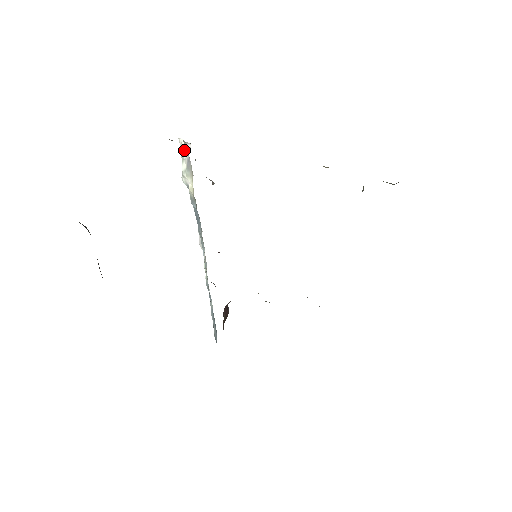
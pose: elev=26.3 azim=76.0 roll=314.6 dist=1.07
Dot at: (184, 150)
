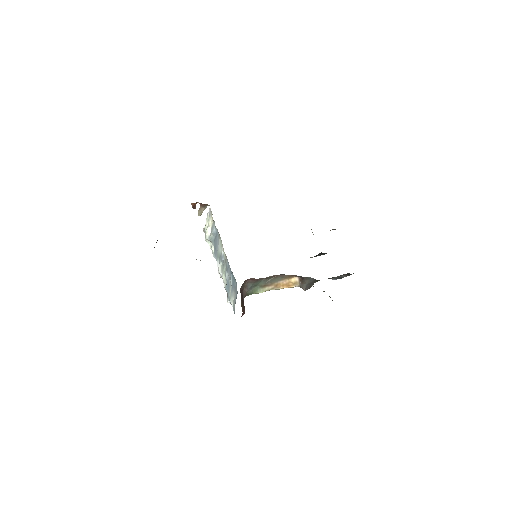
Dot at: (207, 224)
